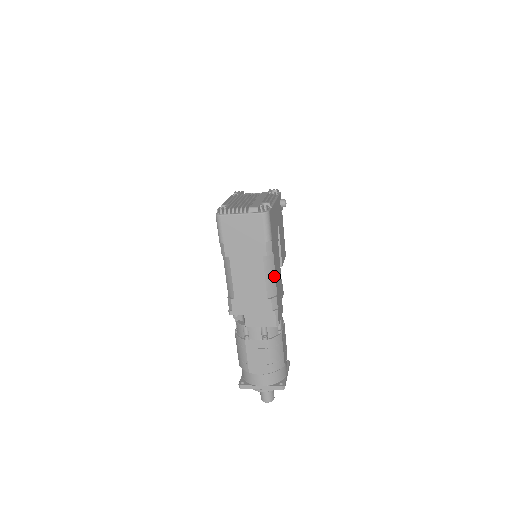
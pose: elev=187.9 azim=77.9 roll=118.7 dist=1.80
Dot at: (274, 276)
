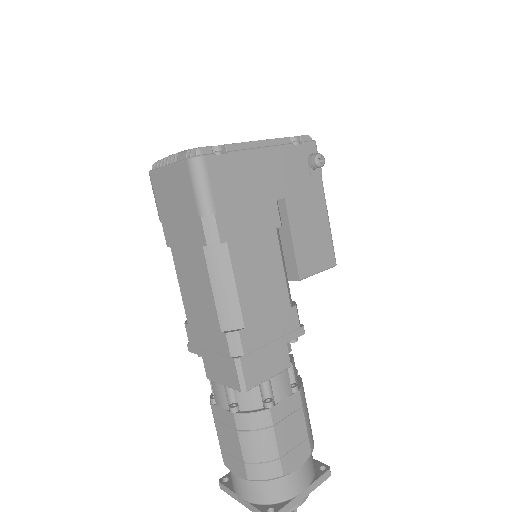
Dot at: (233, 289)
